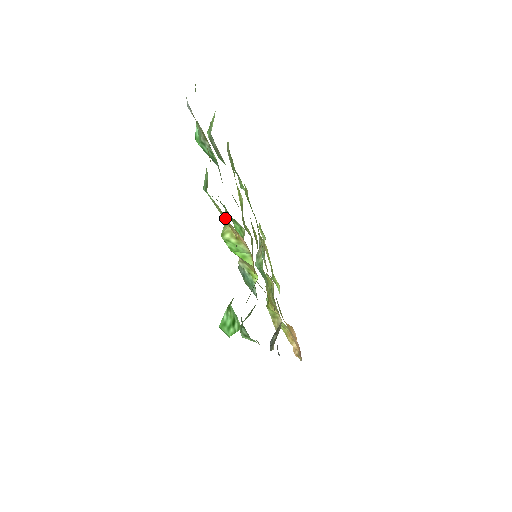
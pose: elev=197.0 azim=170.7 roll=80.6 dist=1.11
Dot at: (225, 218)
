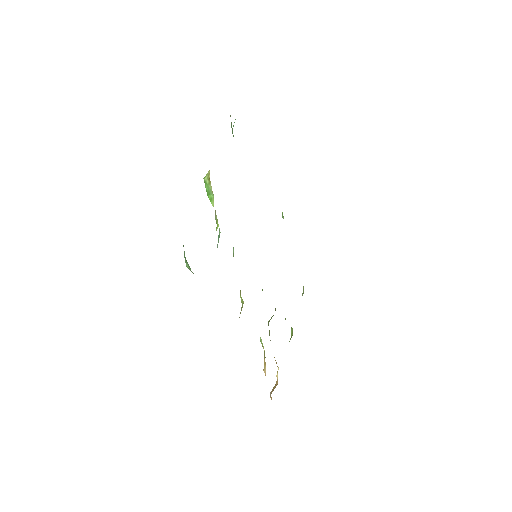
Dot at: occluded
